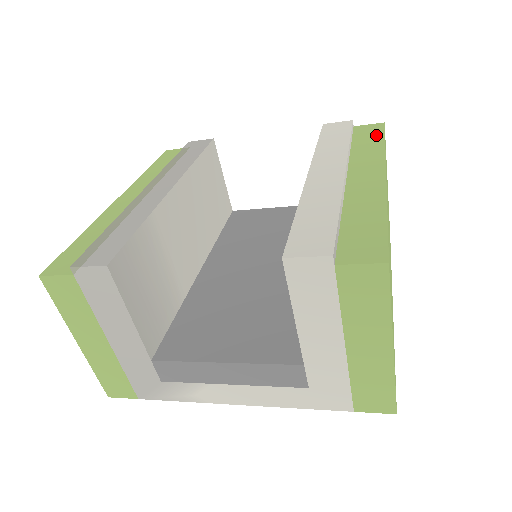
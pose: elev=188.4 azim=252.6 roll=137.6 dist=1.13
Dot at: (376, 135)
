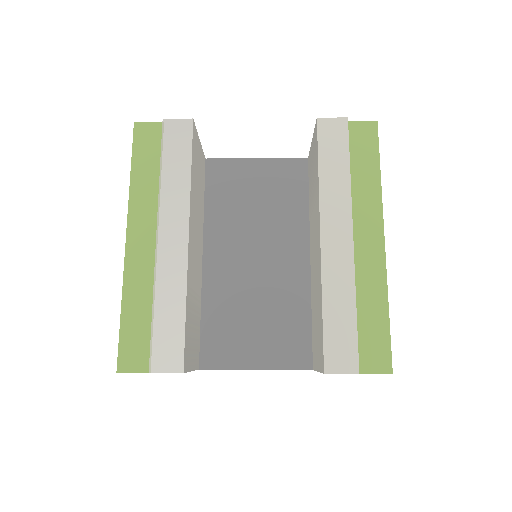
Dot at: (371, 153)
